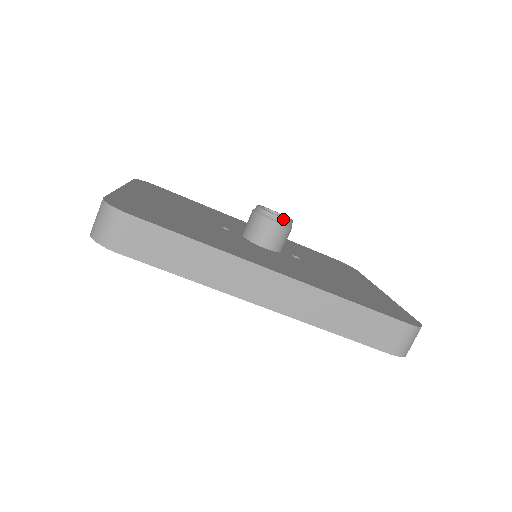
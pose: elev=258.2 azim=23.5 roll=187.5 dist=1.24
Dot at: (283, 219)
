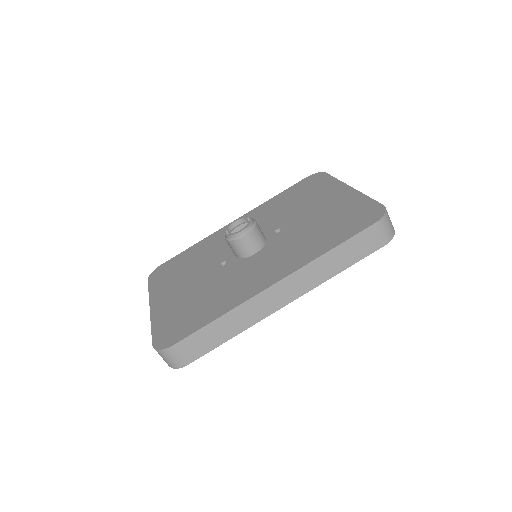
Dot at: (246, 229)
